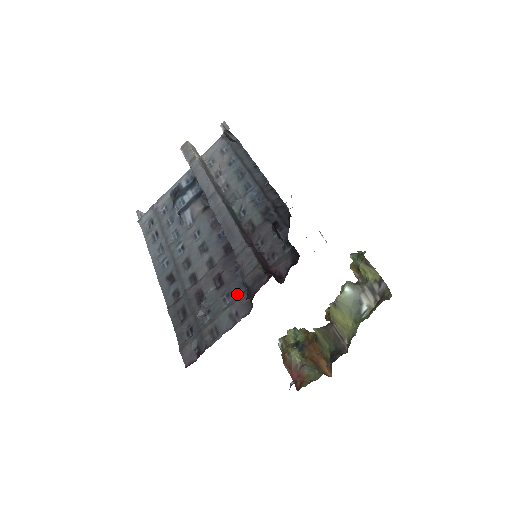
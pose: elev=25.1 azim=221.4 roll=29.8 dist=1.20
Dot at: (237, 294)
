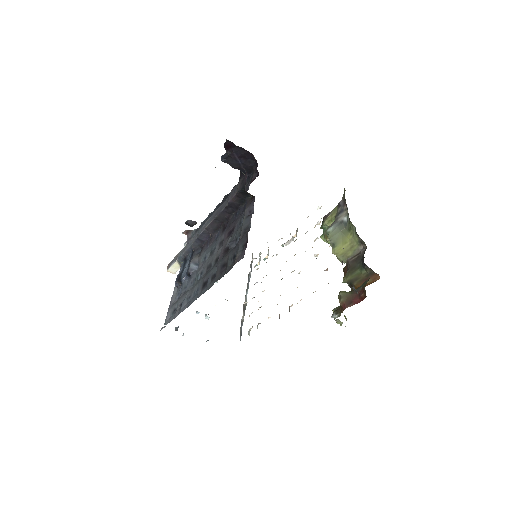
Dot at: (243, 213)
